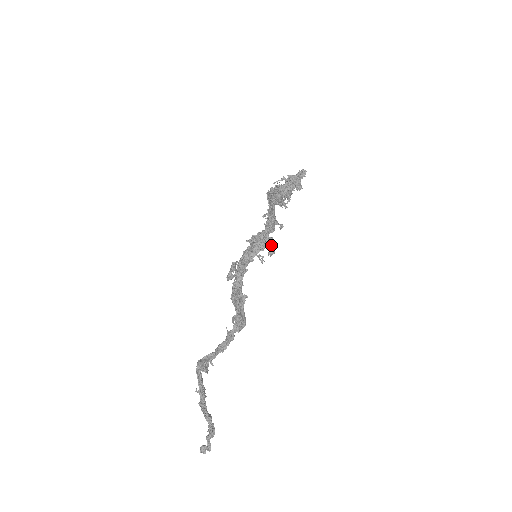
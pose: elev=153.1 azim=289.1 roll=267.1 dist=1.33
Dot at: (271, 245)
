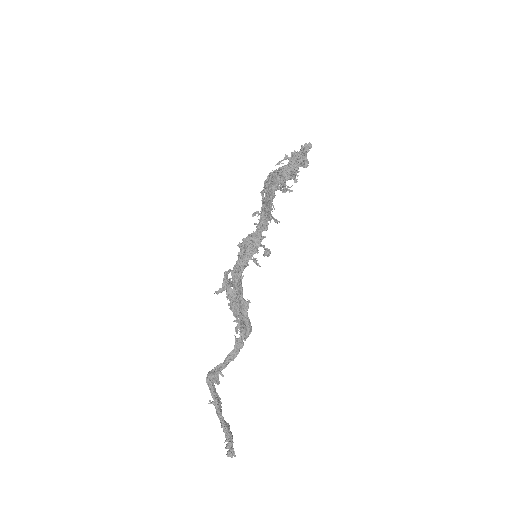
Dot at: occluded
